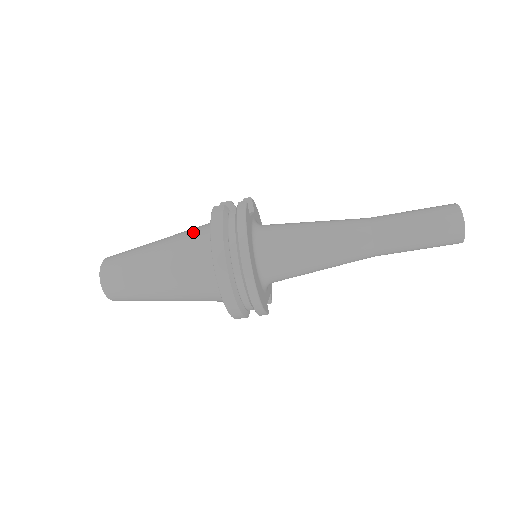
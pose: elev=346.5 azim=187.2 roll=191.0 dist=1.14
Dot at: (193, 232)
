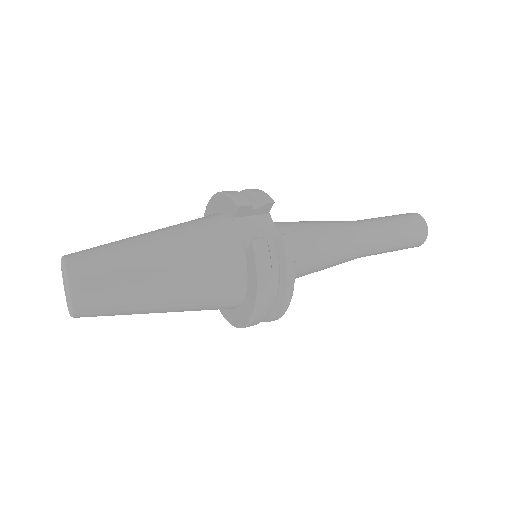
Dot at: (214, 256)
